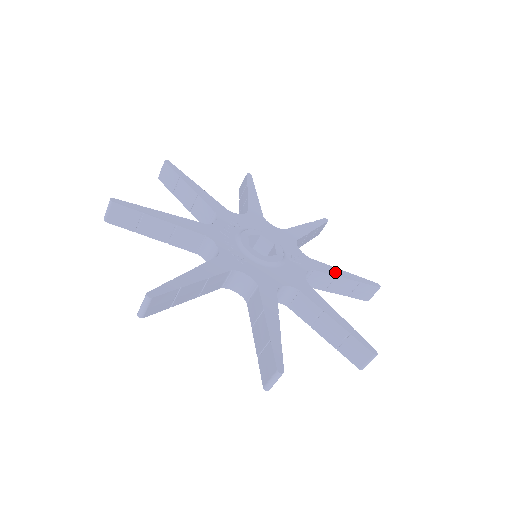
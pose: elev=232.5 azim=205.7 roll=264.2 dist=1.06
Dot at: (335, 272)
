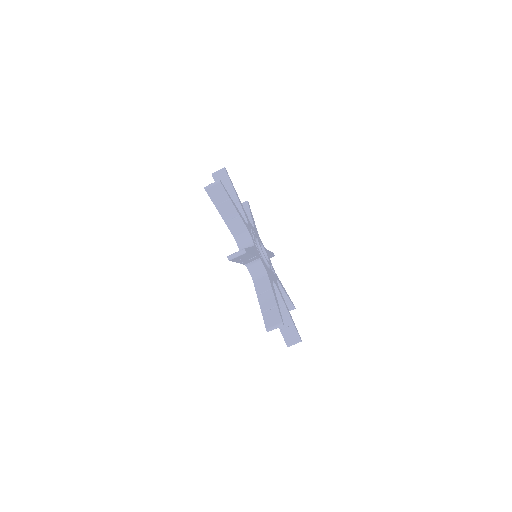
Dot at: (283, 288)
